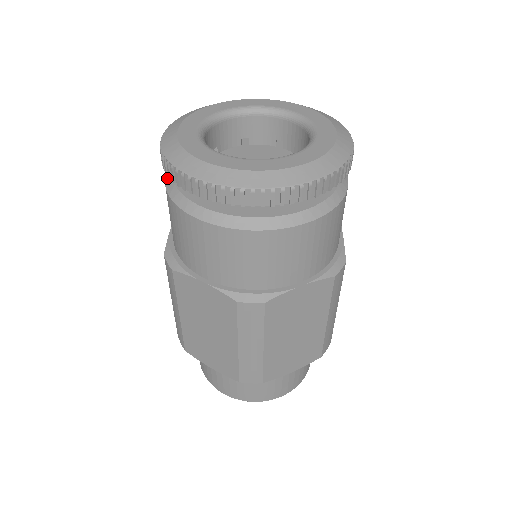
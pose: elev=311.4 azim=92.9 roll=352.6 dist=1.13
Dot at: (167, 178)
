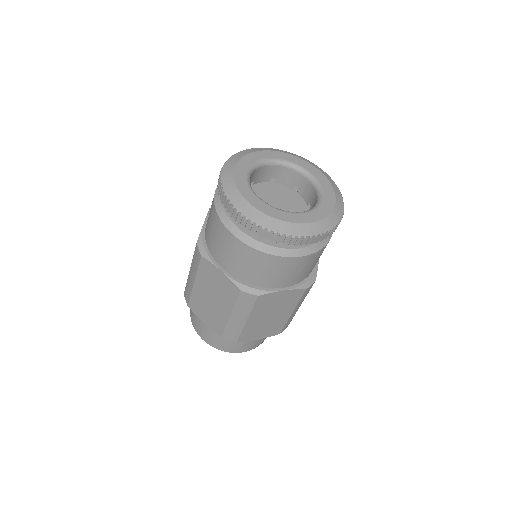
Dot at: (216, 196)
